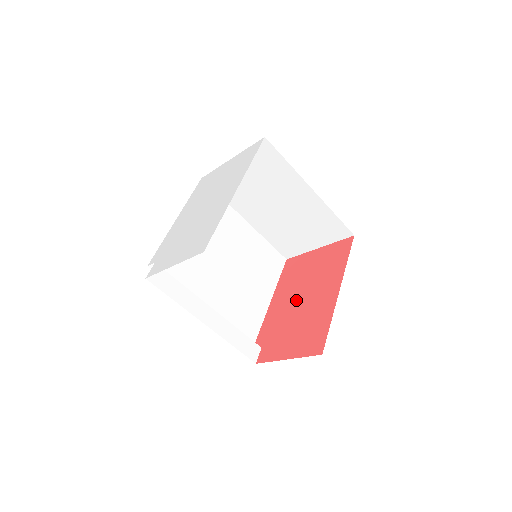
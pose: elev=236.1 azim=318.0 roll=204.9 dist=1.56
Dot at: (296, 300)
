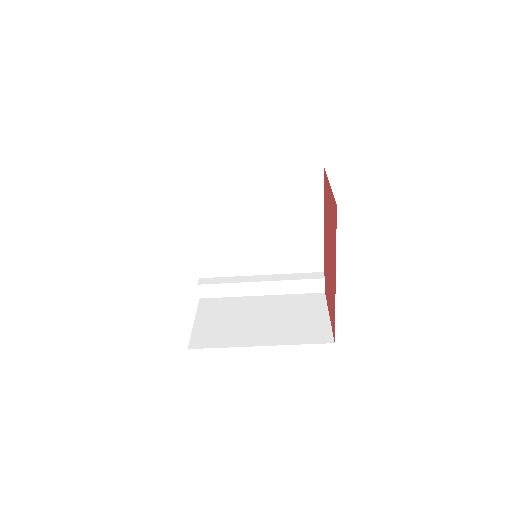
Dot at: (328, 249)
